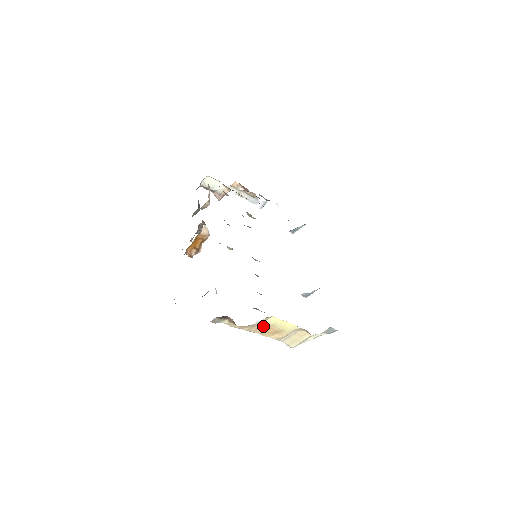
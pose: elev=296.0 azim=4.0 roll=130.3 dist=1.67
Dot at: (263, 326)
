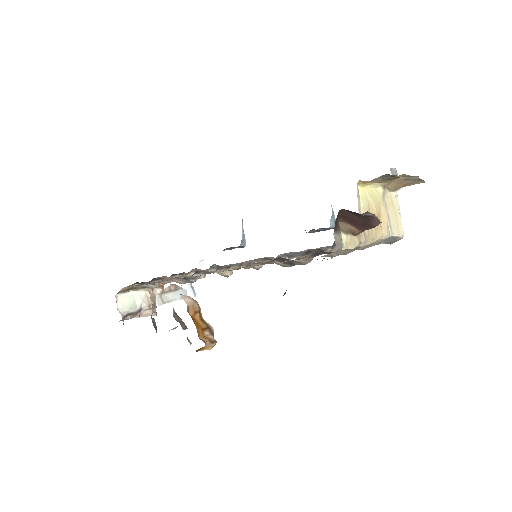
Dot at: occluded
